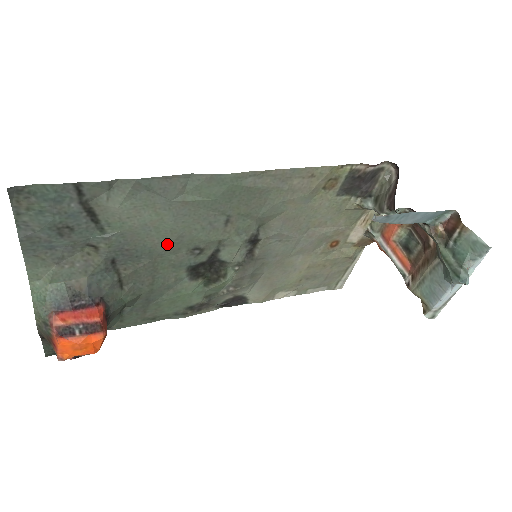
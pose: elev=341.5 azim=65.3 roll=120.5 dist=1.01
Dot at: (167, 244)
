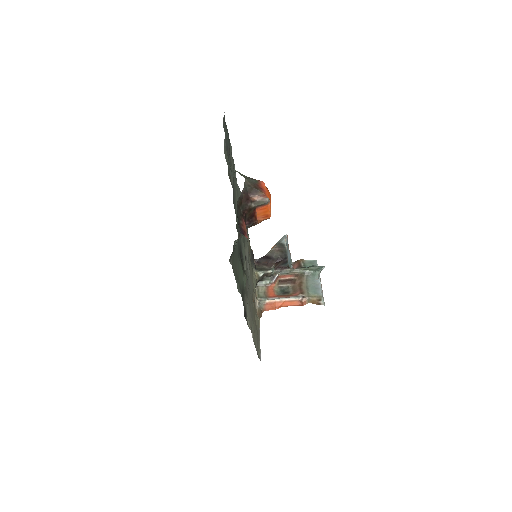
Dot at: occluded
